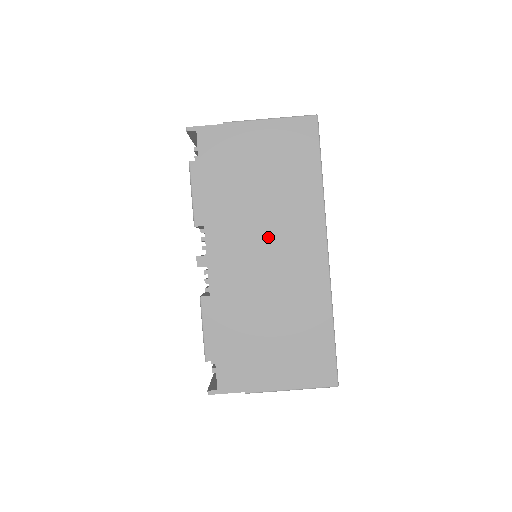
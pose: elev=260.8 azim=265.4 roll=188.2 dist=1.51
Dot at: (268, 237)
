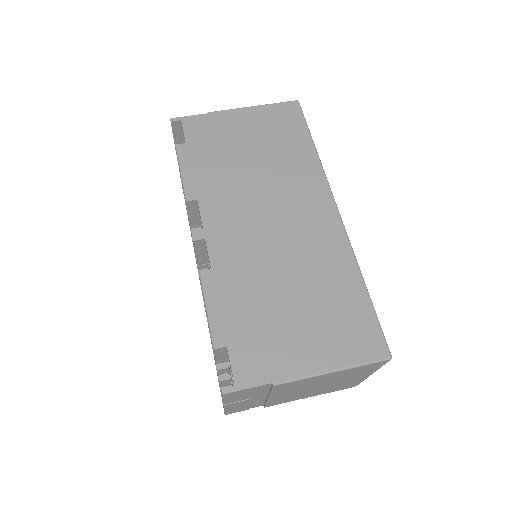
Dot at: (270, 203)
